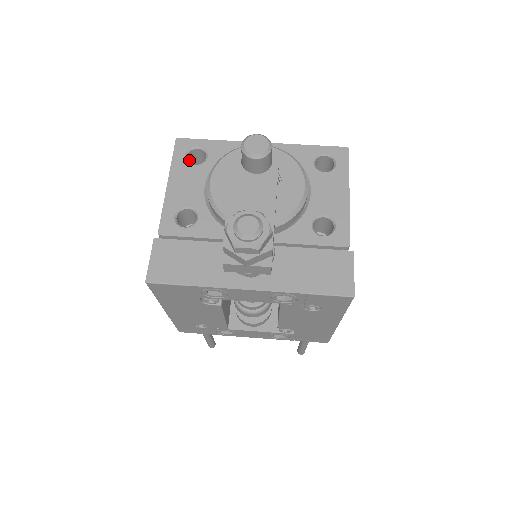
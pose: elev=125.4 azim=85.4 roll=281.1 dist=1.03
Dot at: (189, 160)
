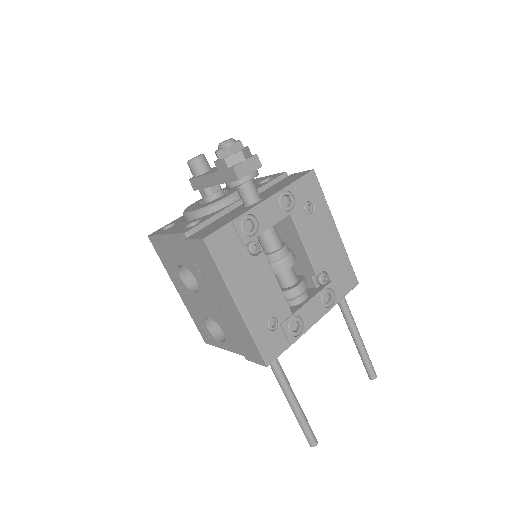
Dot at: occluded
